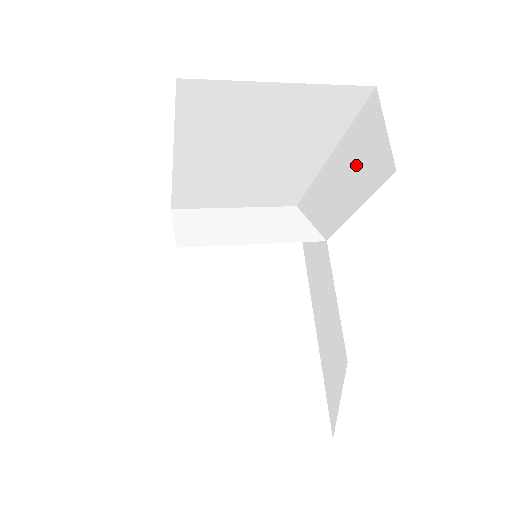
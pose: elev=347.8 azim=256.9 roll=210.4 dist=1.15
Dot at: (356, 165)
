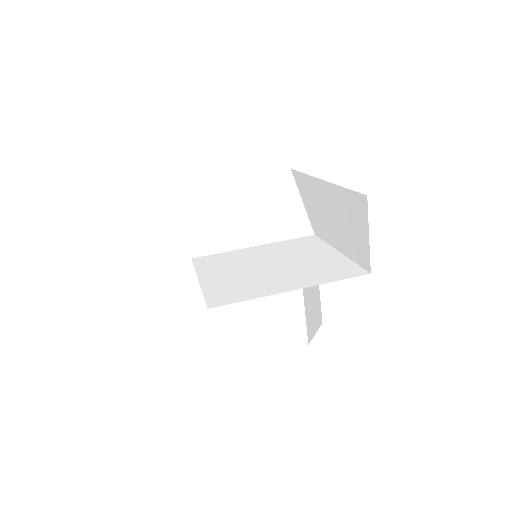
Dot at: (343, 223)
